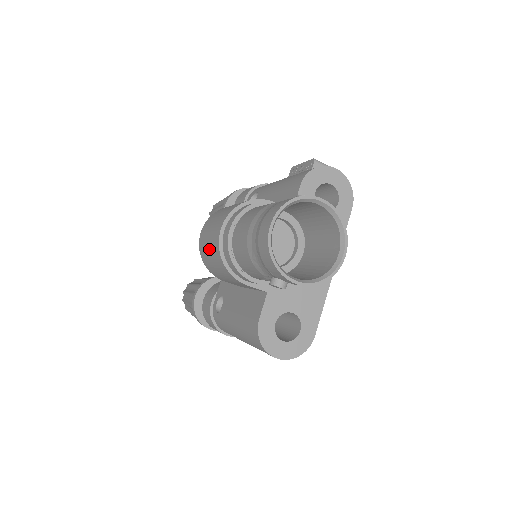
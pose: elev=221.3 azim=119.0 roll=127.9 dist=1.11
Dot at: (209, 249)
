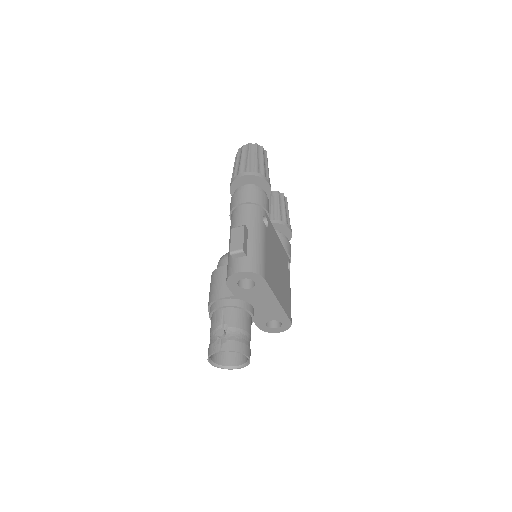
Dot at: occluded
